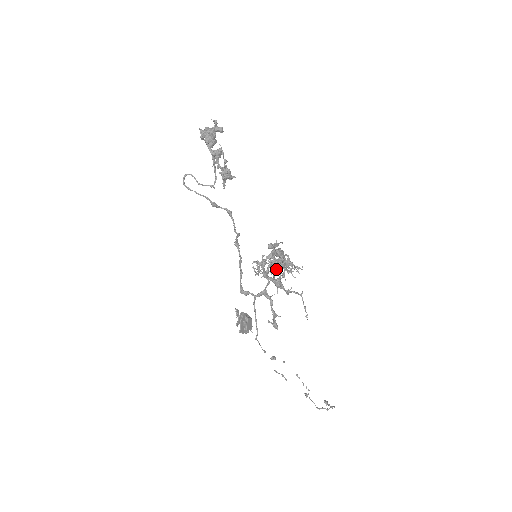
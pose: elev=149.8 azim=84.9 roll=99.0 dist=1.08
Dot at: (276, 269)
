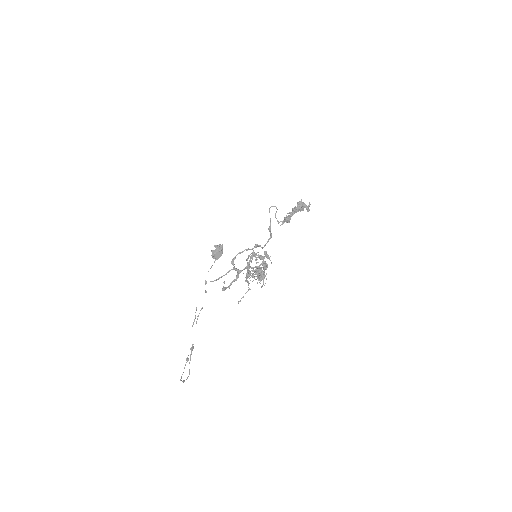
Dot at: (256, 272)
